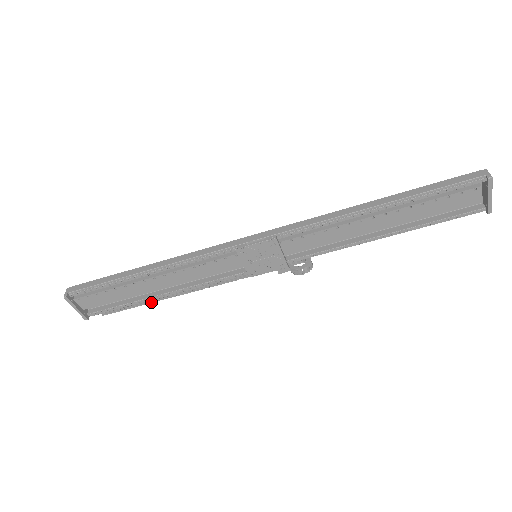
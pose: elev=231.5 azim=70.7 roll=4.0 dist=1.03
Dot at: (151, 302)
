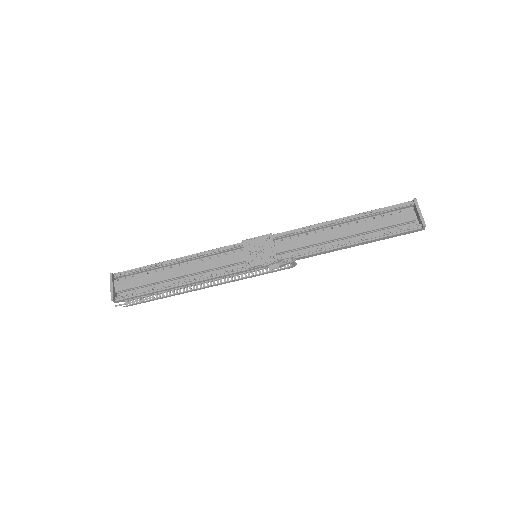
Dot at: (166, 296)
